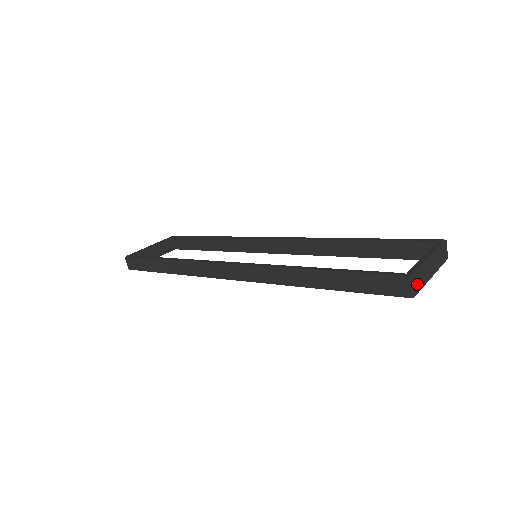
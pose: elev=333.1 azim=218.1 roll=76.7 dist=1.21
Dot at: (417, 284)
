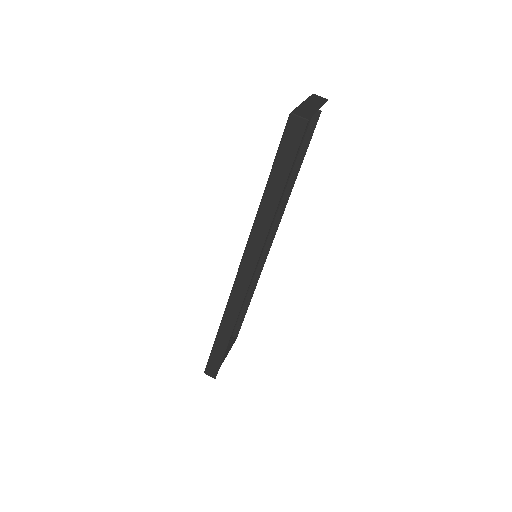
Dot at: (304, 114)
